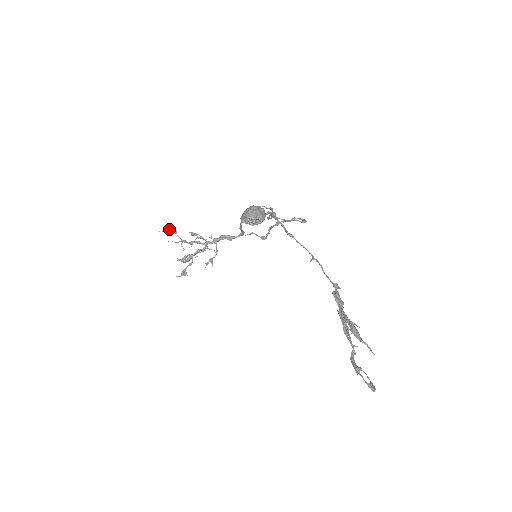
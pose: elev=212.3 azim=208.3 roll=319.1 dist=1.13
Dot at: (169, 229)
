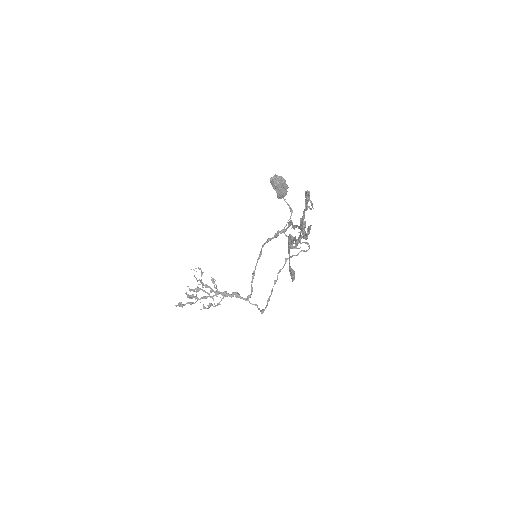
Dot at: (200, 268)
